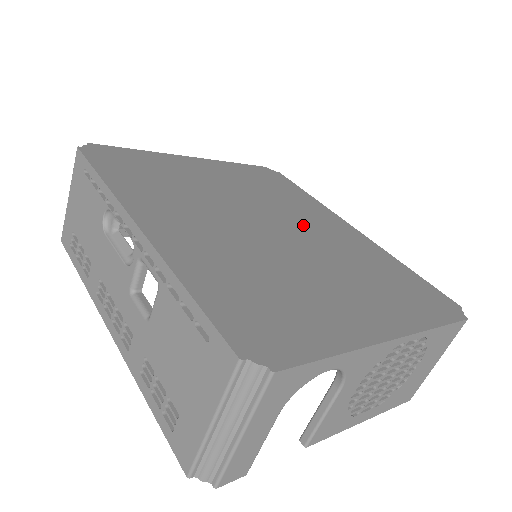
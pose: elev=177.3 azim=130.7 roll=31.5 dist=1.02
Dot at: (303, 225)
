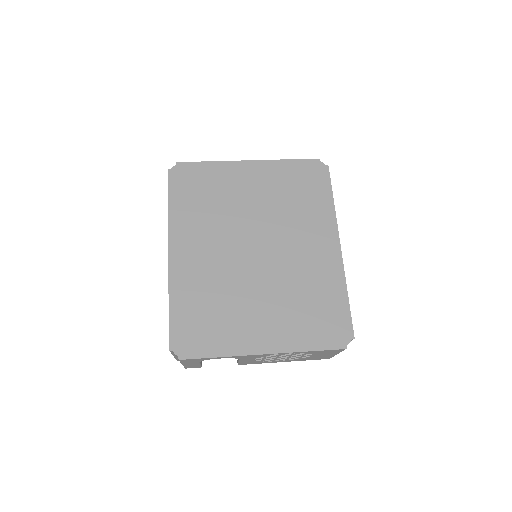
Dot at: (289, 246)
